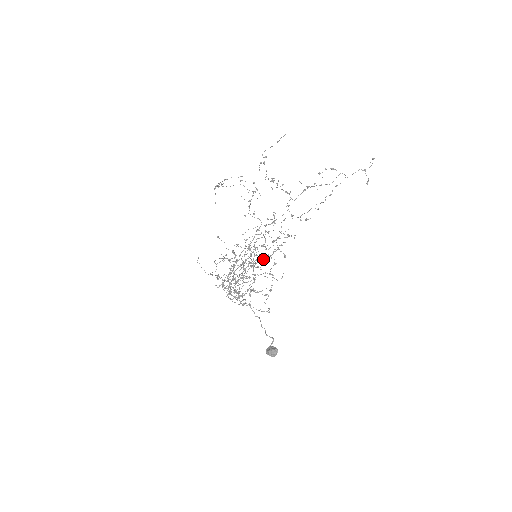
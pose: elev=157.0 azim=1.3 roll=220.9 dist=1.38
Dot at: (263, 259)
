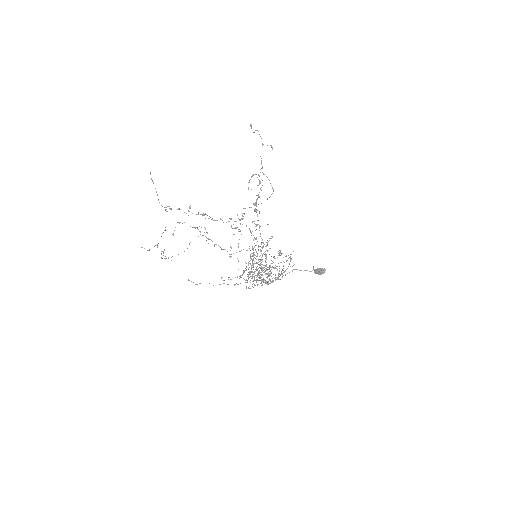
Dot at: occluded
